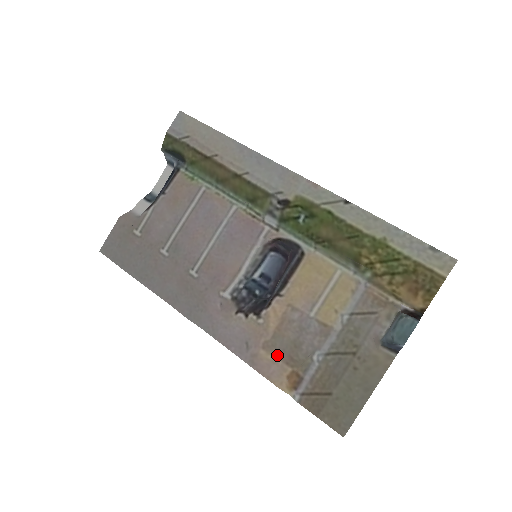
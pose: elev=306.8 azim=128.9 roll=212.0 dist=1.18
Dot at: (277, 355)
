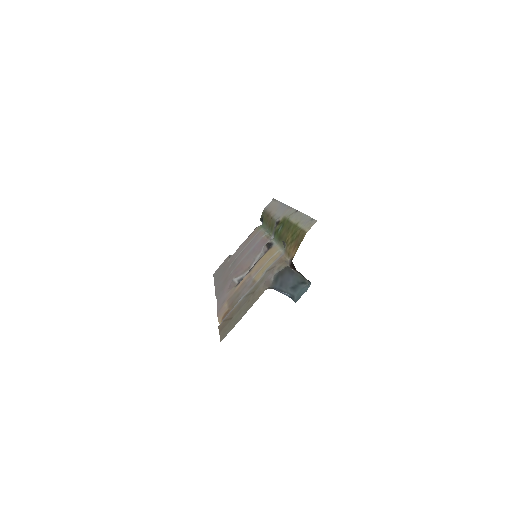
Dot at: (229, 303)
